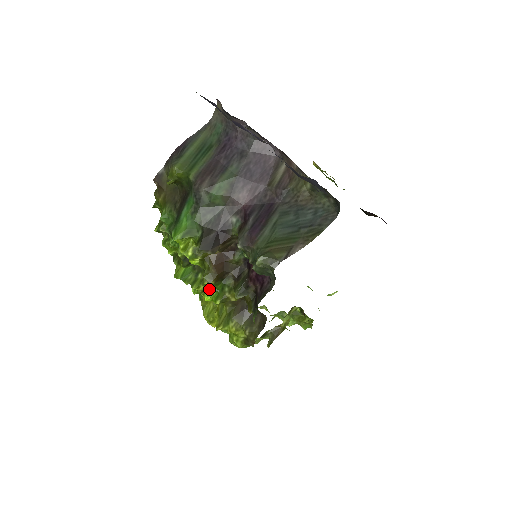
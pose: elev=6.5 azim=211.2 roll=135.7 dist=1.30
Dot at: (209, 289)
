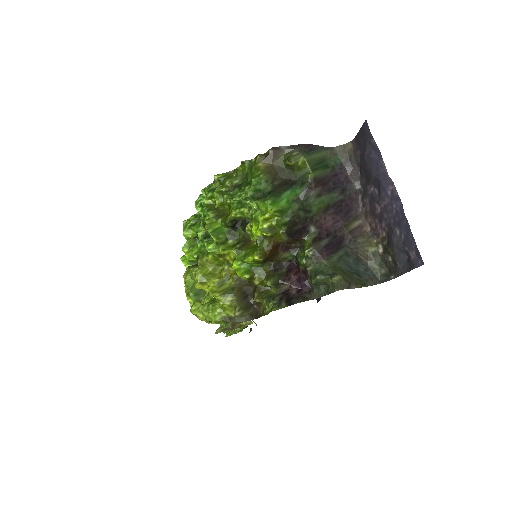
Dot at: (250, 262)
